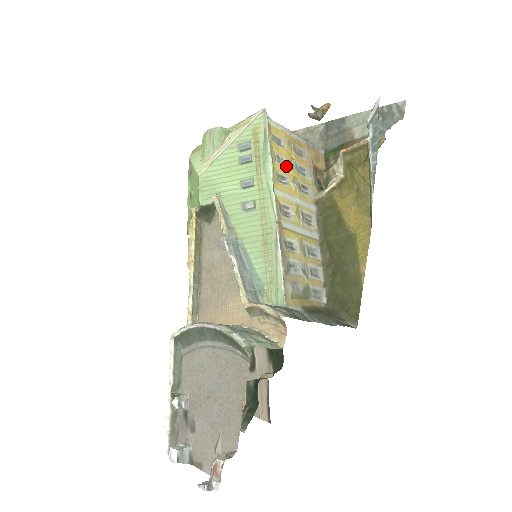
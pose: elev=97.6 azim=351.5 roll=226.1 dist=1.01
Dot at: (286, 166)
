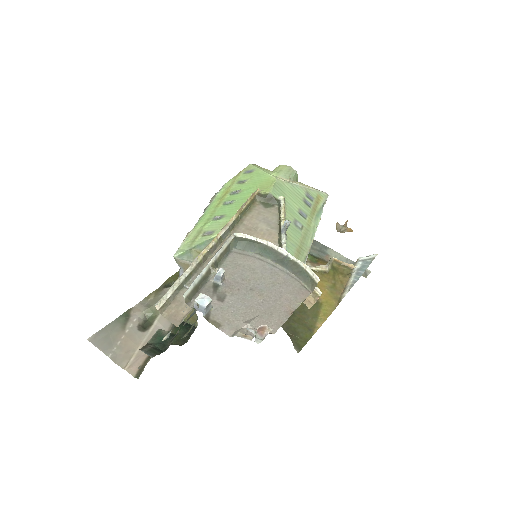
Dot at: occluded
